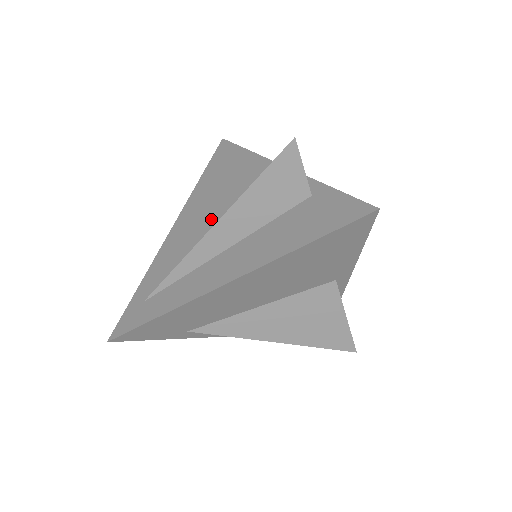
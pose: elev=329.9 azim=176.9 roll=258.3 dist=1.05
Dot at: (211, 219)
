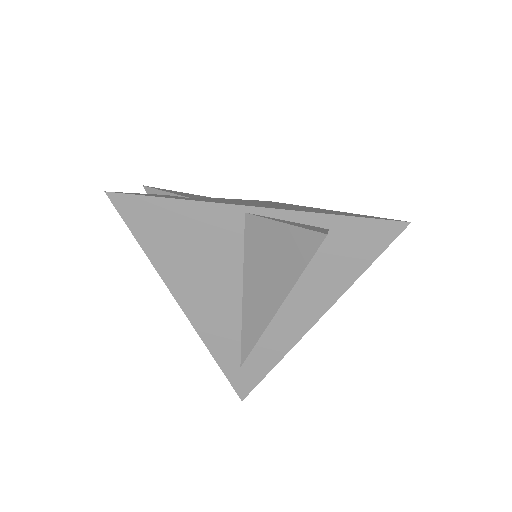
Dot at: (226, 286)
